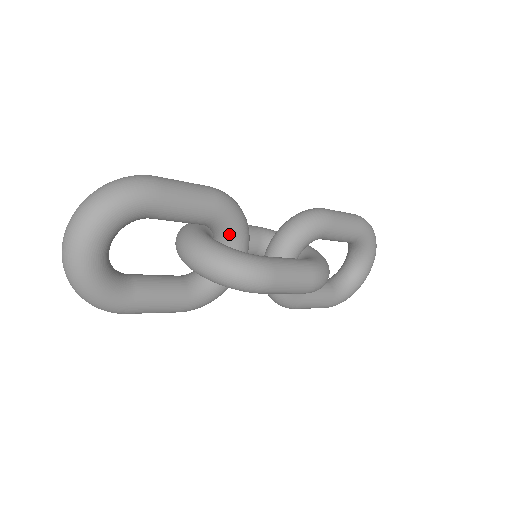
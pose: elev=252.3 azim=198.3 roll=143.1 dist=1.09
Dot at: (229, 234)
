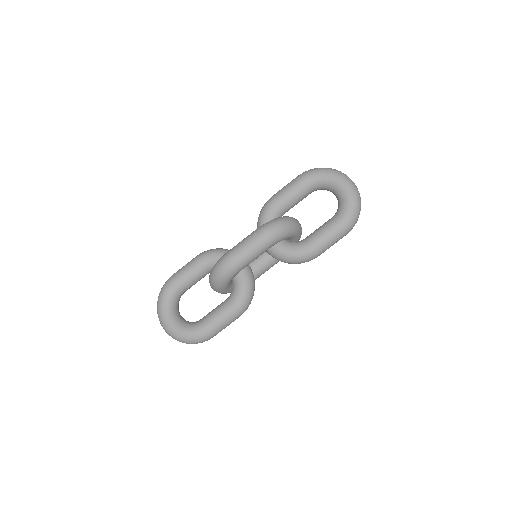
Dot at: occluded
